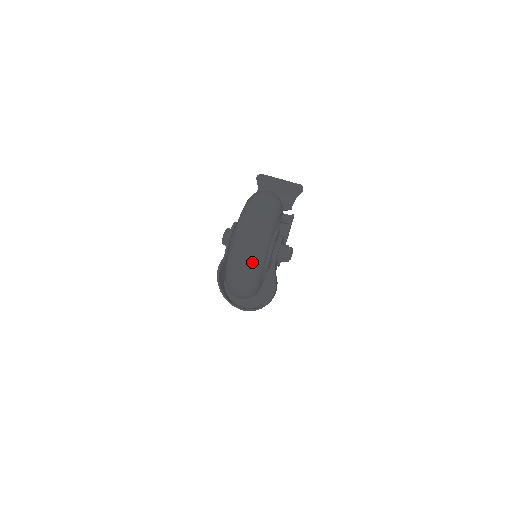
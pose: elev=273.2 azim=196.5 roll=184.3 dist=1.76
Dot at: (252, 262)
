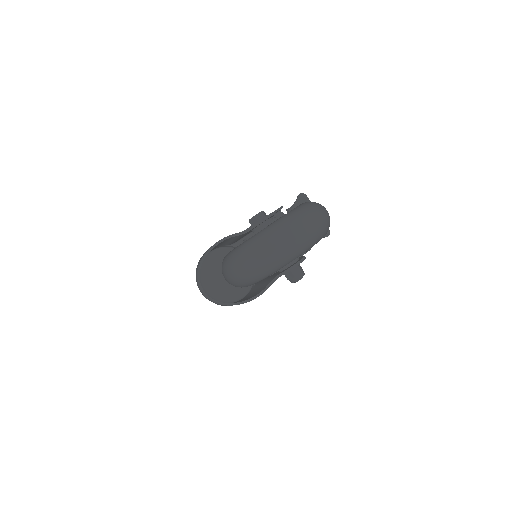
Dot at: (280, 255)
